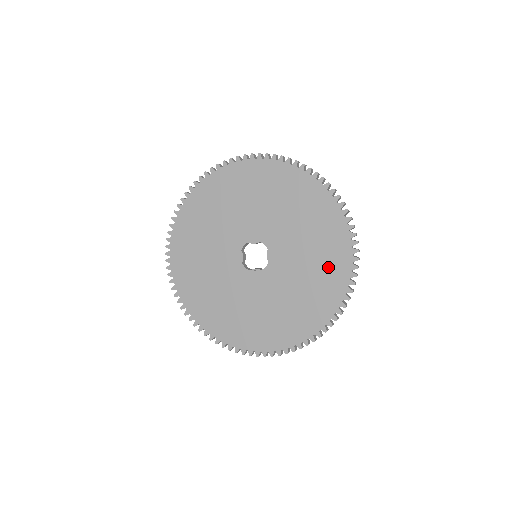
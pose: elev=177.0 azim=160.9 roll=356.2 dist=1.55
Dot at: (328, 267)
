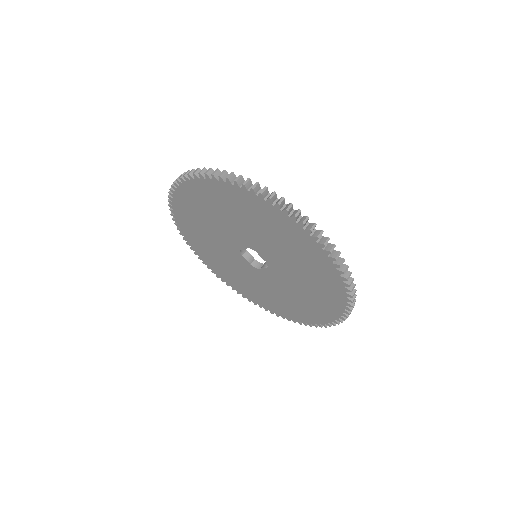
Dot at: (311, 262)
